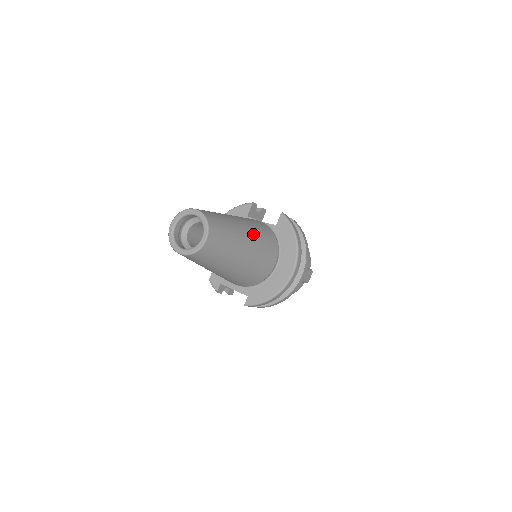
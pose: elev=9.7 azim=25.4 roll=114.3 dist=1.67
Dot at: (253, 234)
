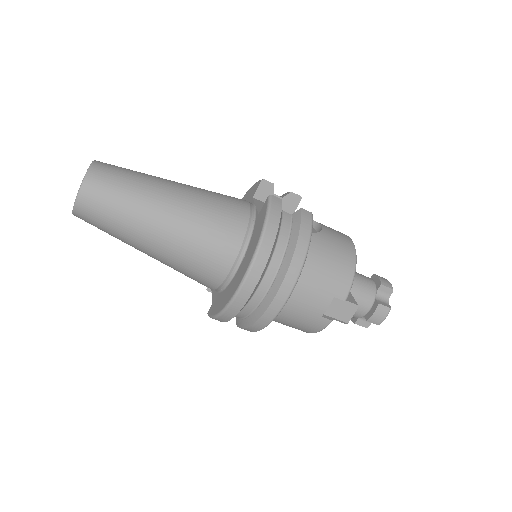
Dot at: (185, 211)
